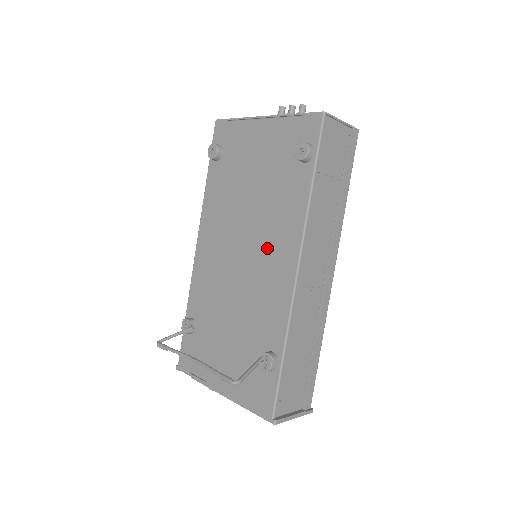
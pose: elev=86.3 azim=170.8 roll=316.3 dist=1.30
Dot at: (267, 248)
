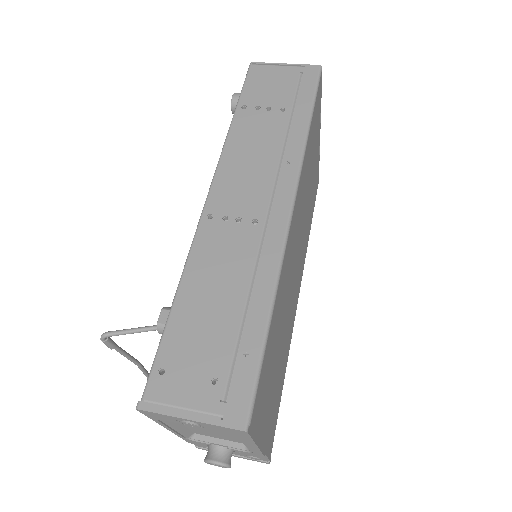
Dot at: occluded
